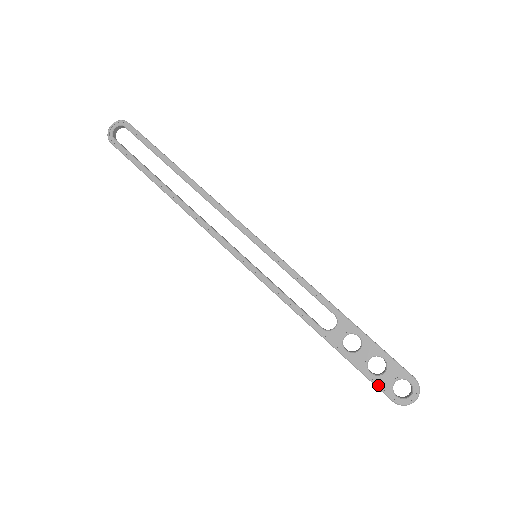
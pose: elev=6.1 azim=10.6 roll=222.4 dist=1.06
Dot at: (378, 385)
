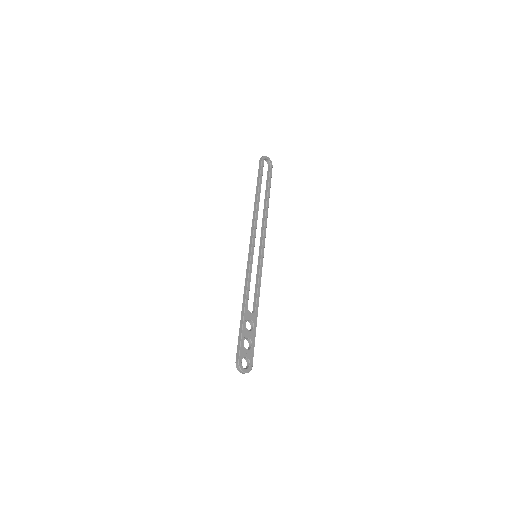
Dot at: (241, 349)
